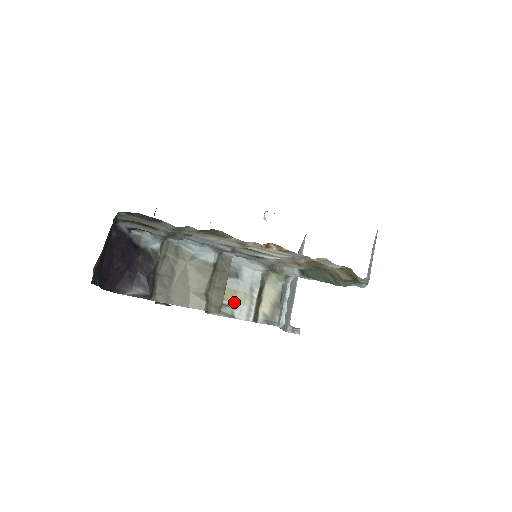
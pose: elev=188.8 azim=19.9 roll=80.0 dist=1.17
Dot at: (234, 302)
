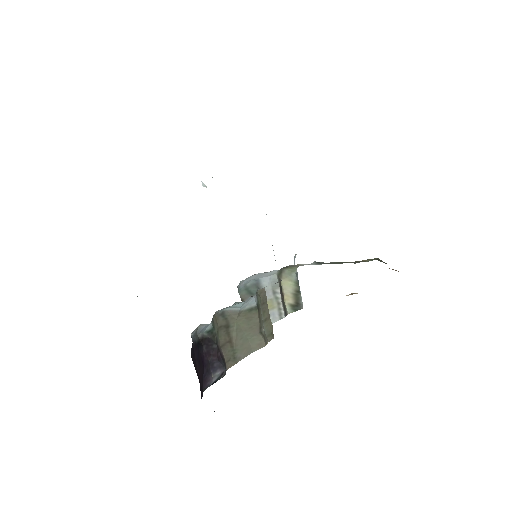
Dot at: occluded
